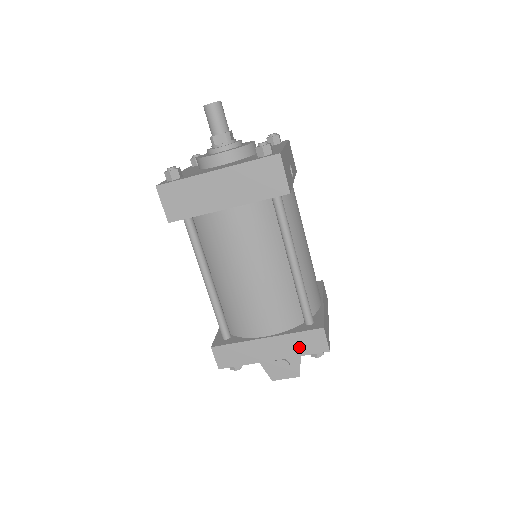
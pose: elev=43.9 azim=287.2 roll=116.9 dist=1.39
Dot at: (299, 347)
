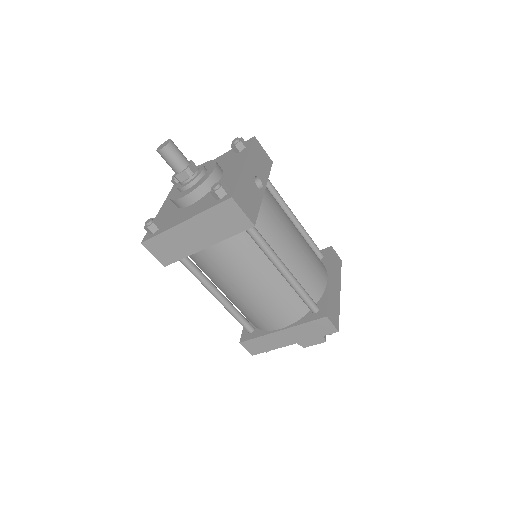
Dot at: (311, 332)
